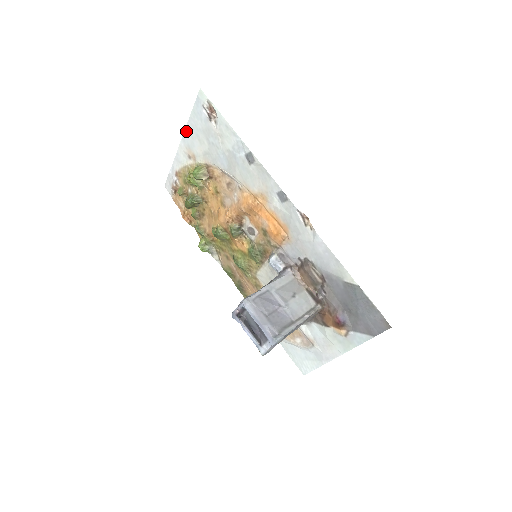
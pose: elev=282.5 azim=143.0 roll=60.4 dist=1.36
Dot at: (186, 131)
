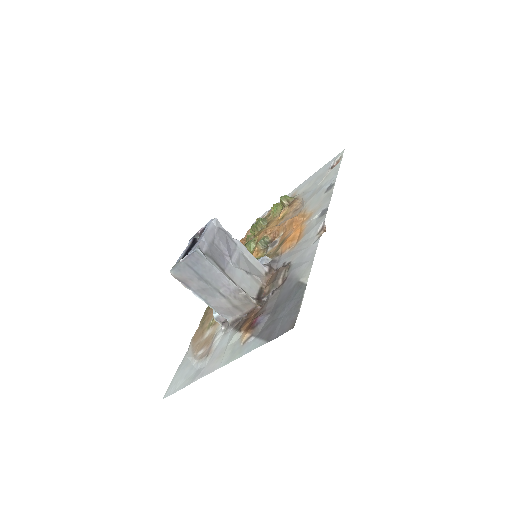
Dot at: (308, 179)
